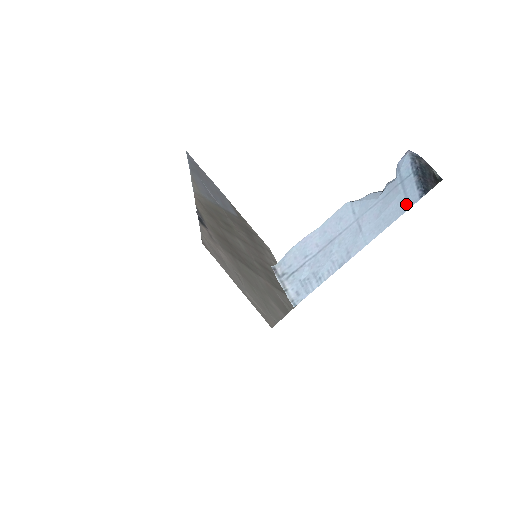
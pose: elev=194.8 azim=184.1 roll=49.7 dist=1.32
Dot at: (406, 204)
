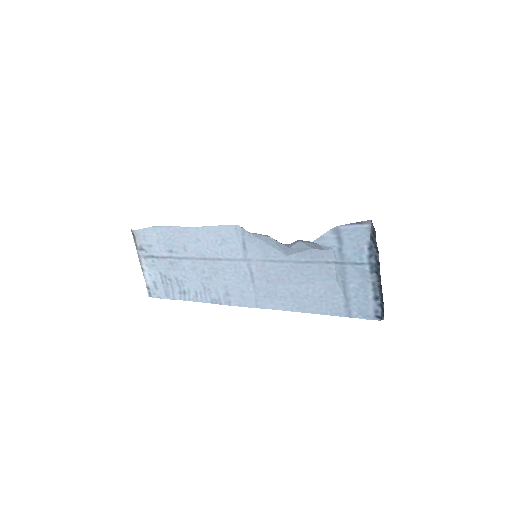
Dot at: (344, 305)
